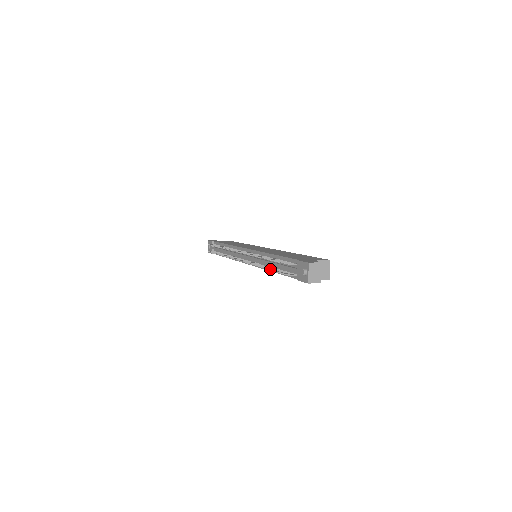
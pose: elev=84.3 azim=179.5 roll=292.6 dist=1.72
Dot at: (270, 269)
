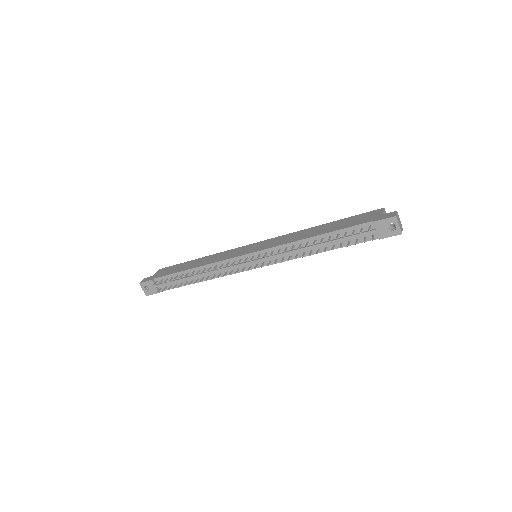
Dot at: (331, 249)
